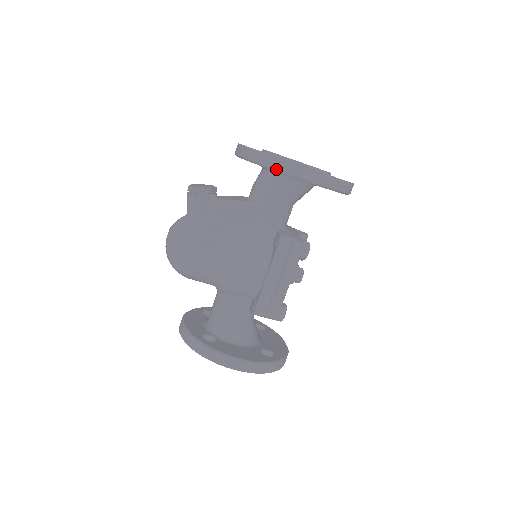
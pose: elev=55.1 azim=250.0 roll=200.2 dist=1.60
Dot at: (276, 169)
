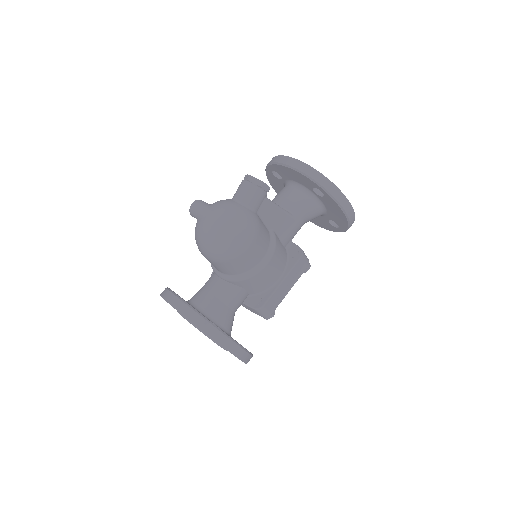
Dot at: (337, 200)
